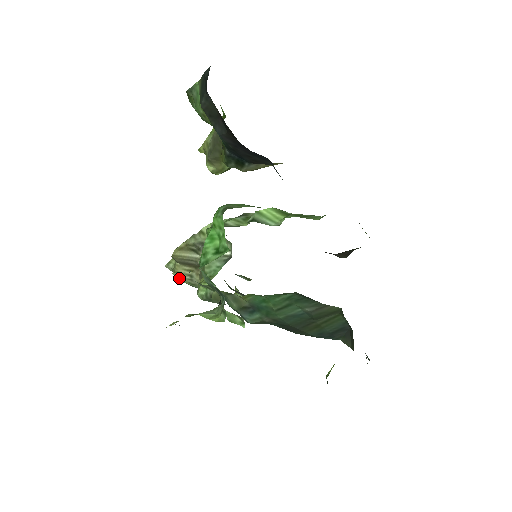
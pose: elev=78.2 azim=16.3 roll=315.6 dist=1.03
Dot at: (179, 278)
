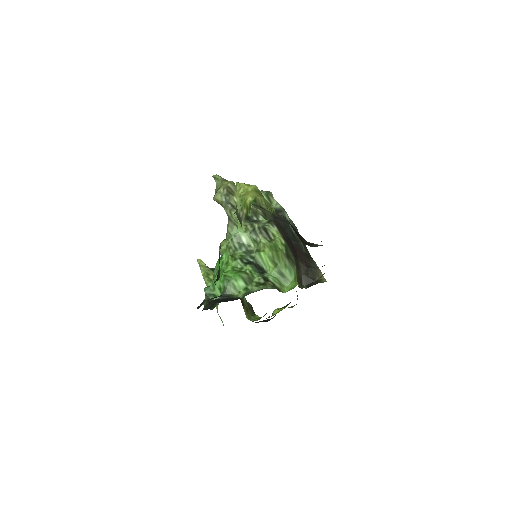
Dot at: occluded
